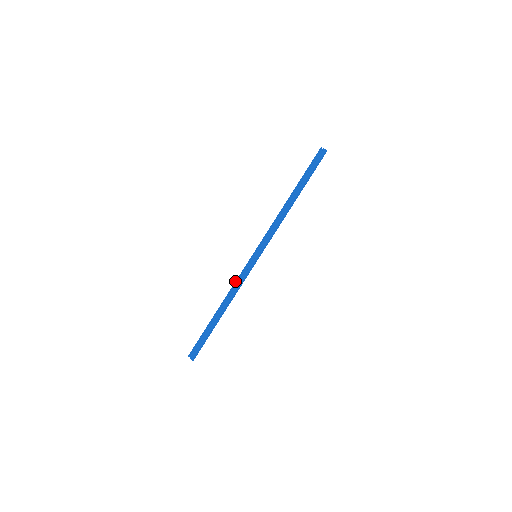
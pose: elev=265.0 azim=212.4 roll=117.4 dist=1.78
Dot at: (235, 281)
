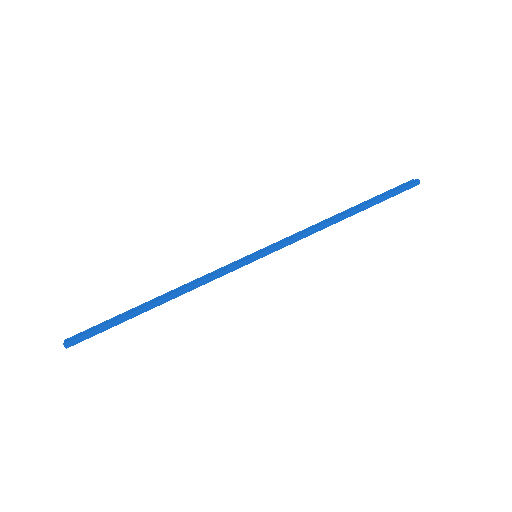
Dot at: occluded
